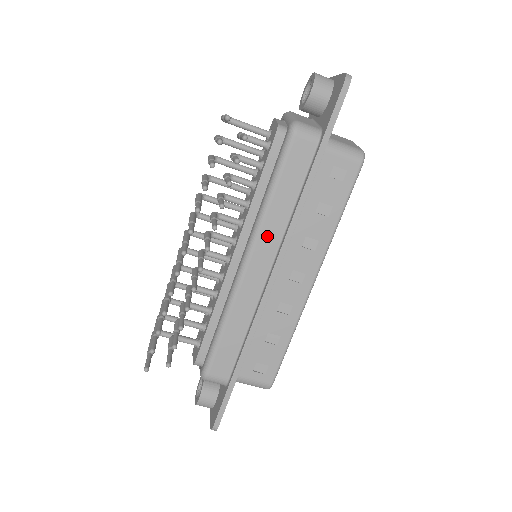
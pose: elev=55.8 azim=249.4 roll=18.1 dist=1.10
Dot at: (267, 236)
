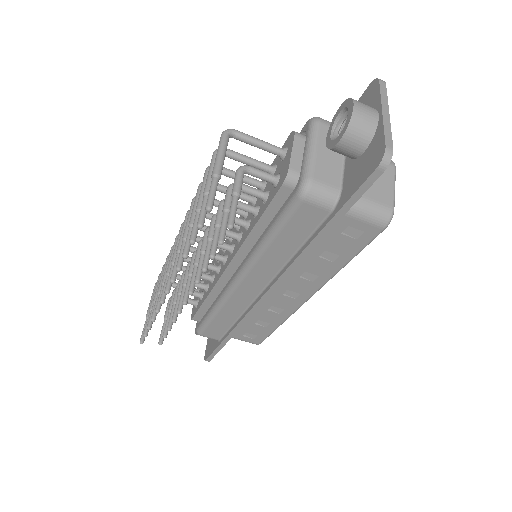
Dot at: (261, 270)
